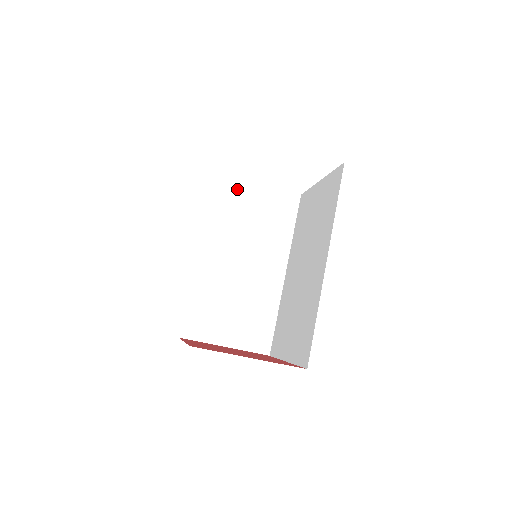
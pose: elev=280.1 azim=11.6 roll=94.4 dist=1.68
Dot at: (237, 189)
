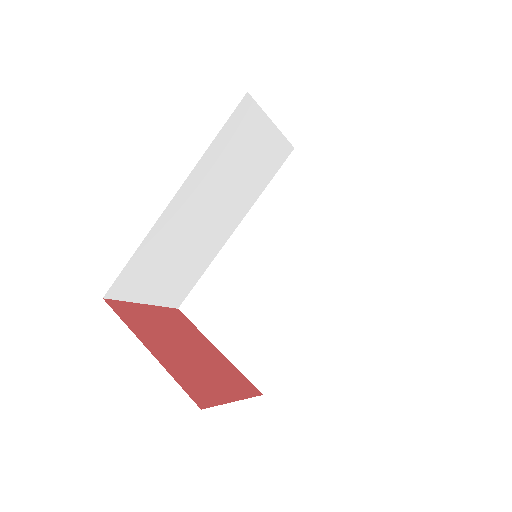
Dot at: (251, 124)
